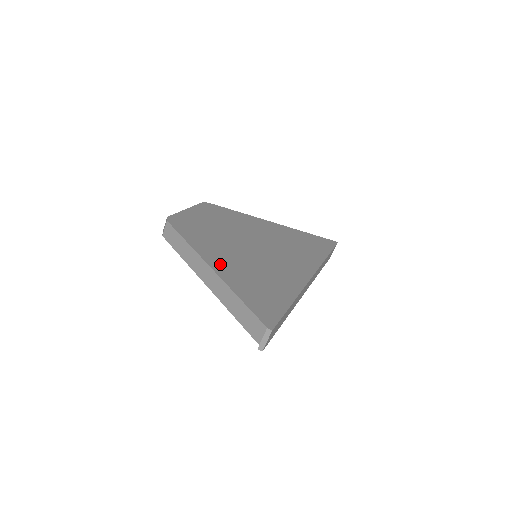
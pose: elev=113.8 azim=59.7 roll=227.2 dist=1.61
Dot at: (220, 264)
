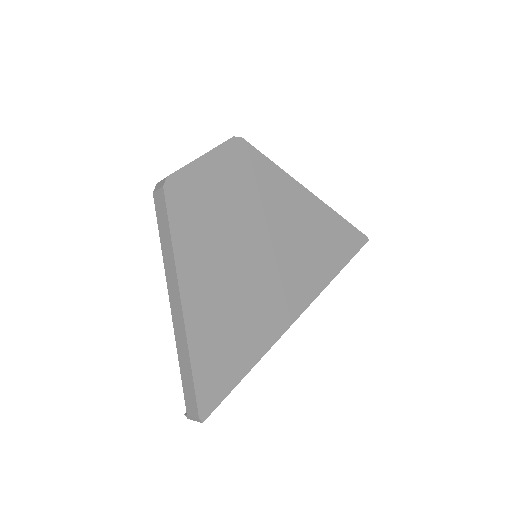
Dot at: (196, 293)
